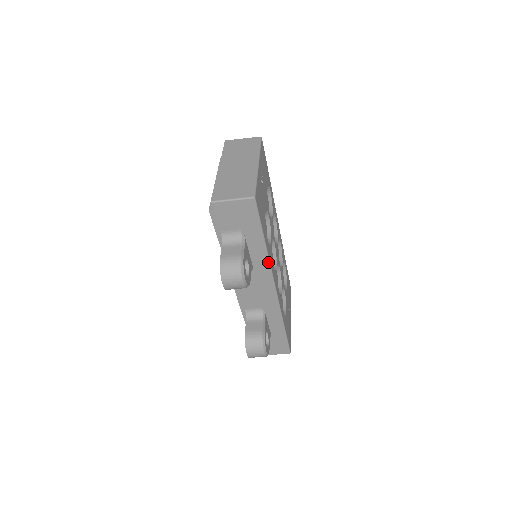
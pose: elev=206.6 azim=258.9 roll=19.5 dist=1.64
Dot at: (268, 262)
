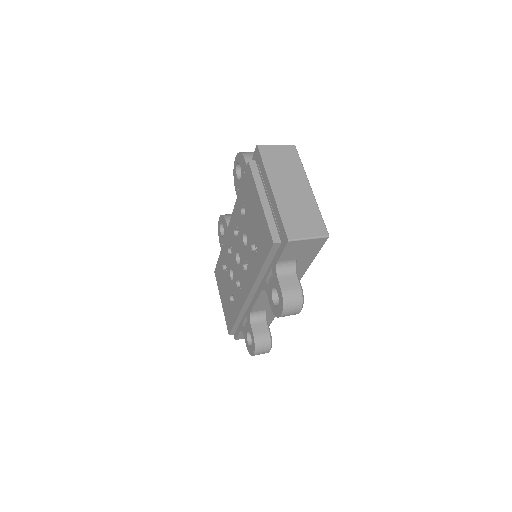
Dot at: (300, 279)
